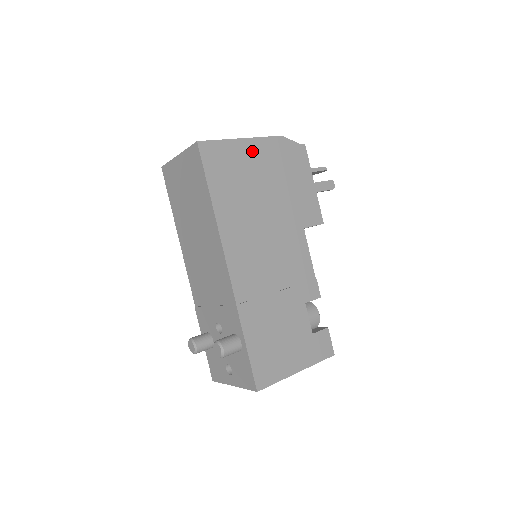
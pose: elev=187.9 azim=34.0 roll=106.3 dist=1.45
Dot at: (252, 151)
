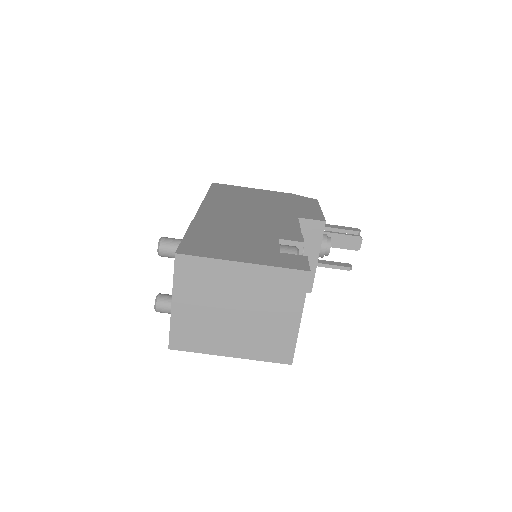
Dot at: (259, 192)
